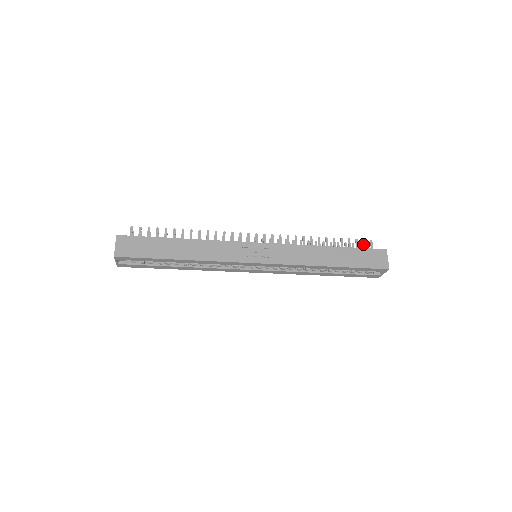
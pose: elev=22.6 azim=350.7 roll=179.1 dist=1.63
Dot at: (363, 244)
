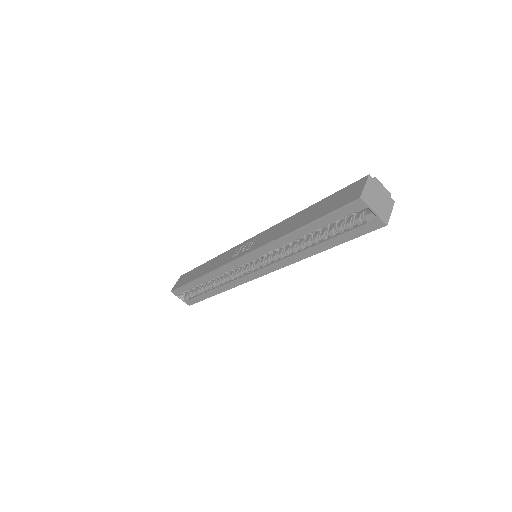
Dot at: occluded
